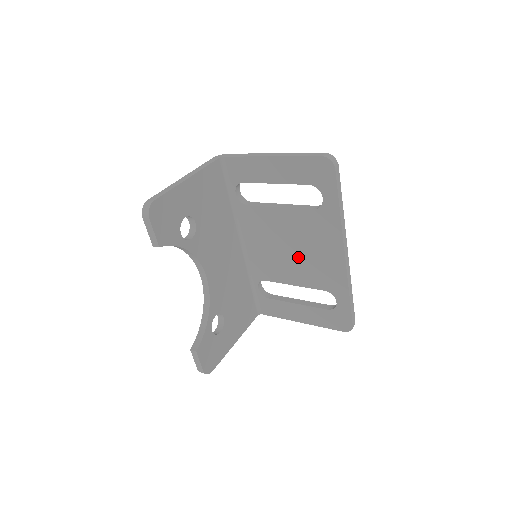
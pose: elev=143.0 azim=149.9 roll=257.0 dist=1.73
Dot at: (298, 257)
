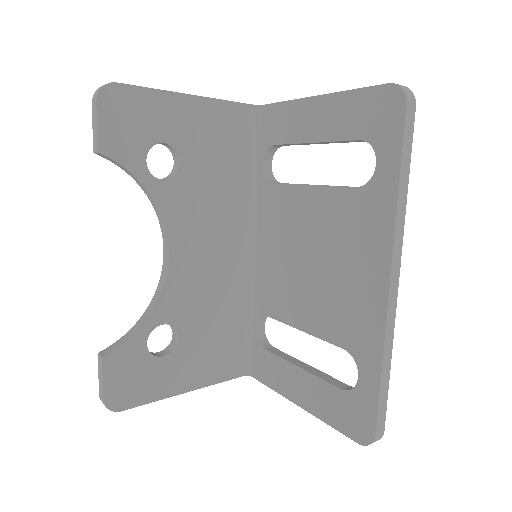
Dot at: (318, 277)
